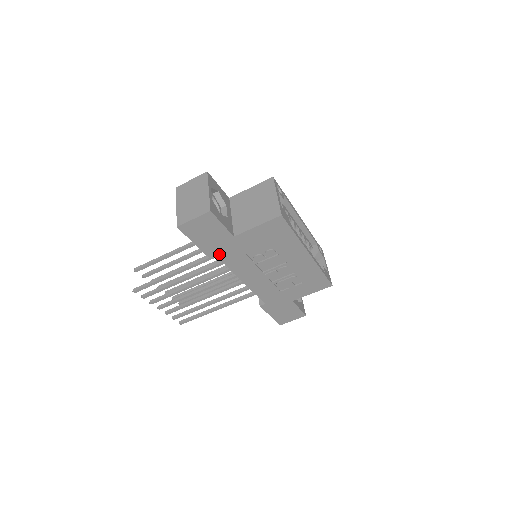
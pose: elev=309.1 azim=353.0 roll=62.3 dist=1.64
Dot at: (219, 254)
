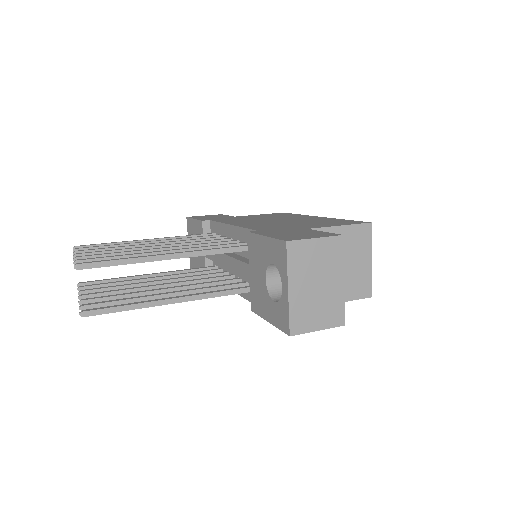
Dot at: occluded
